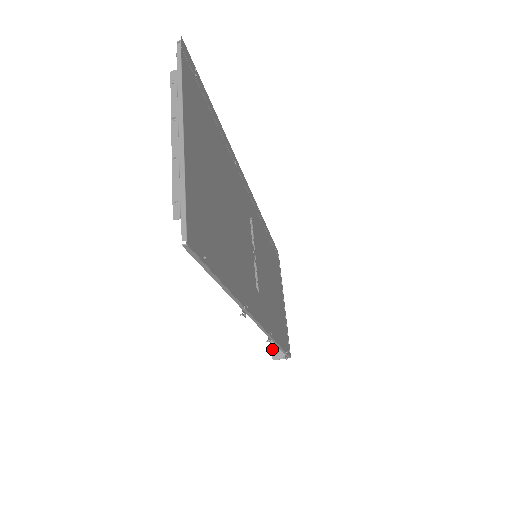
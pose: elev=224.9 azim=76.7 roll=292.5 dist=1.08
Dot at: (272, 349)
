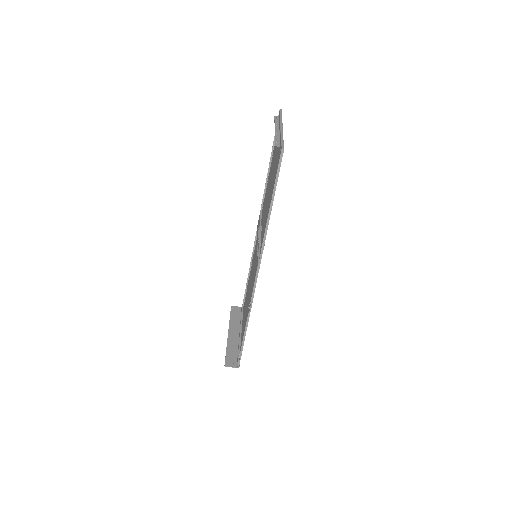
Dot at: (226, 359)
